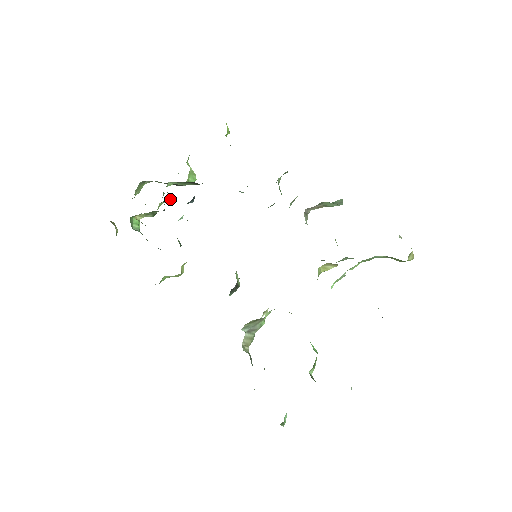
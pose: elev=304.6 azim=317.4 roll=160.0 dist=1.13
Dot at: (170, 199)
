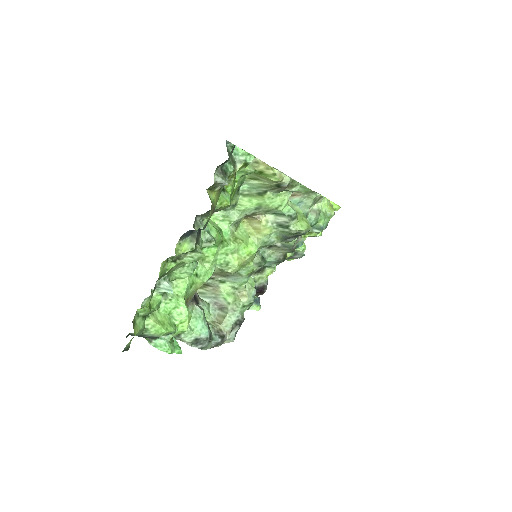
Dot at: occluded
